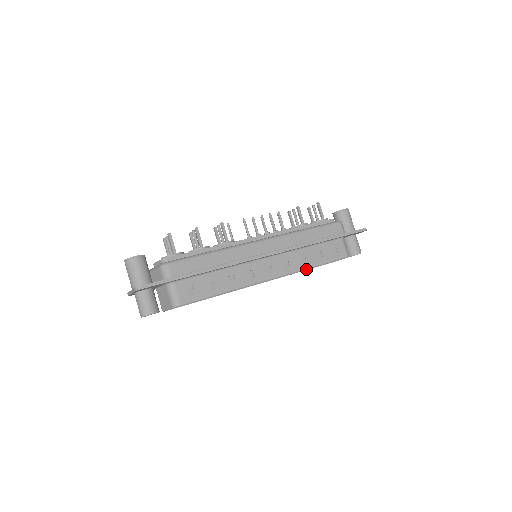
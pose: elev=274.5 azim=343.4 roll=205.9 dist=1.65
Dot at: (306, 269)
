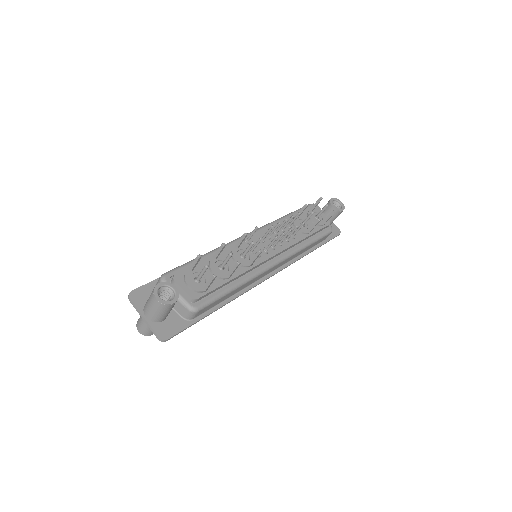
Dot at: occluded
